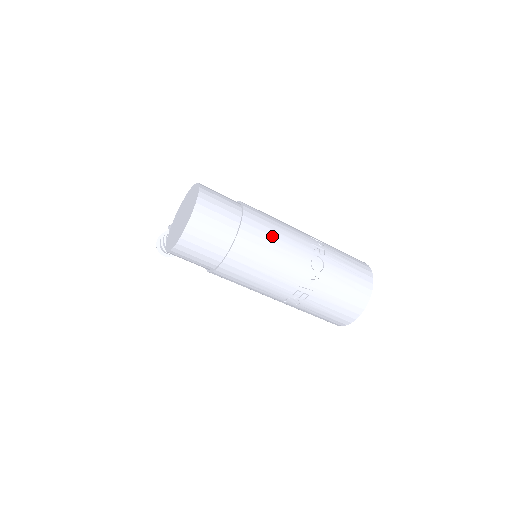
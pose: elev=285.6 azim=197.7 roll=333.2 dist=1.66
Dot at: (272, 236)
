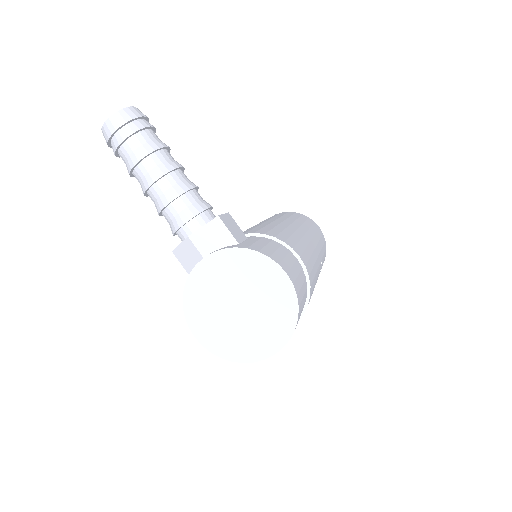
Dot at: occluded
